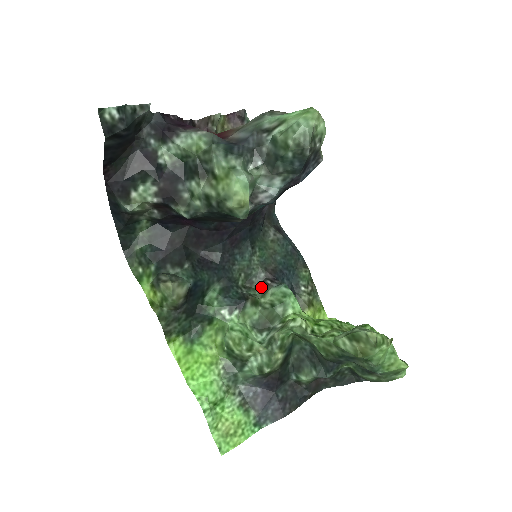
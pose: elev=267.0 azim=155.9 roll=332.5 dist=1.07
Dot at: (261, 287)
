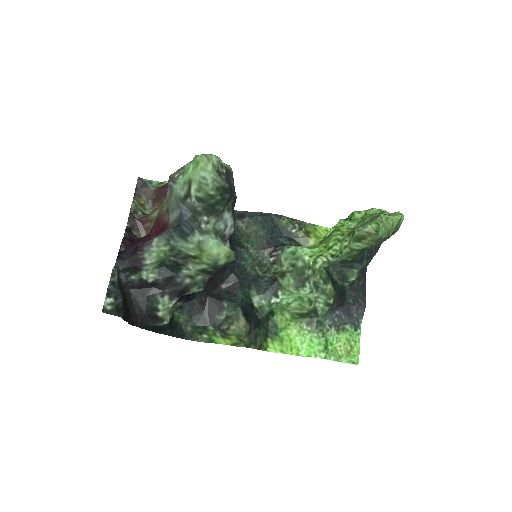
Dot at: (273, 261)
